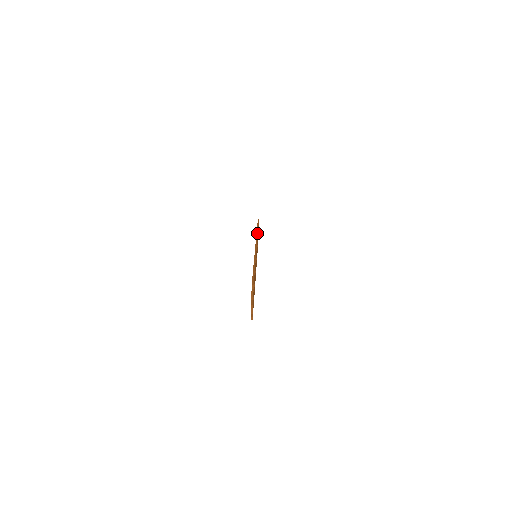
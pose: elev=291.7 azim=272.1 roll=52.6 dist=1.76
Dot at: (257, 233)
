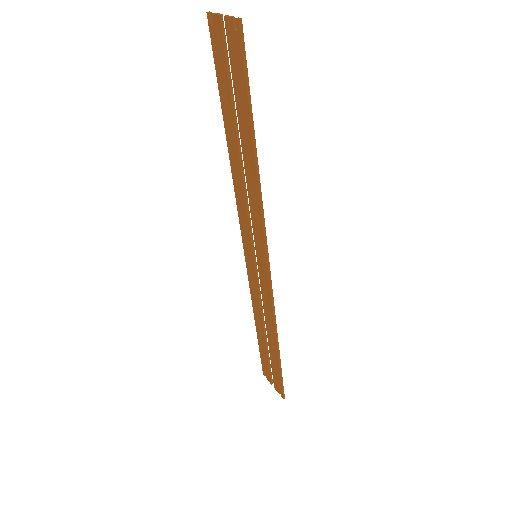
Dot at: (251, 295)
